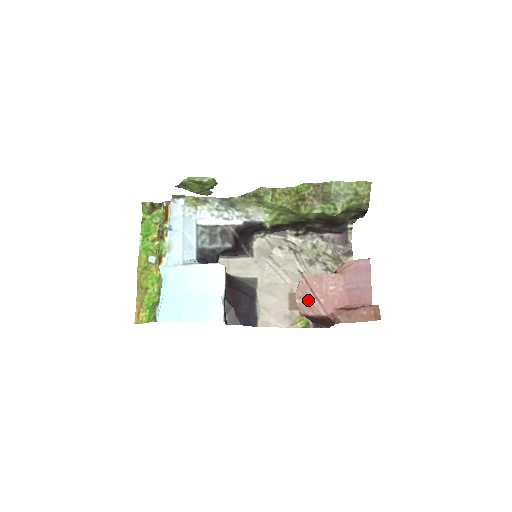
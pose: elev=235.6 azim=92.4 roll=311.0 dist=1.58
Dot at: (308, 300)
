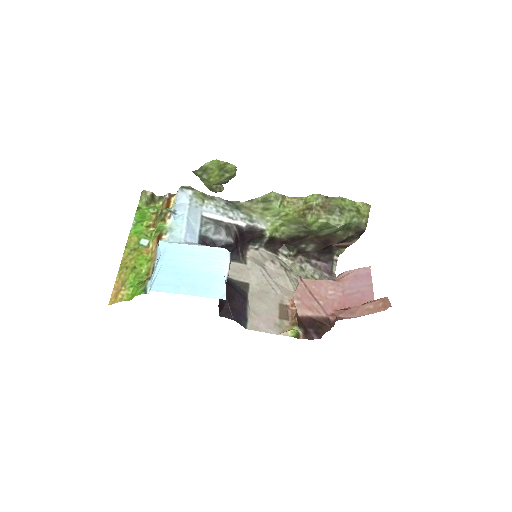
Dot at: (307, 301)
